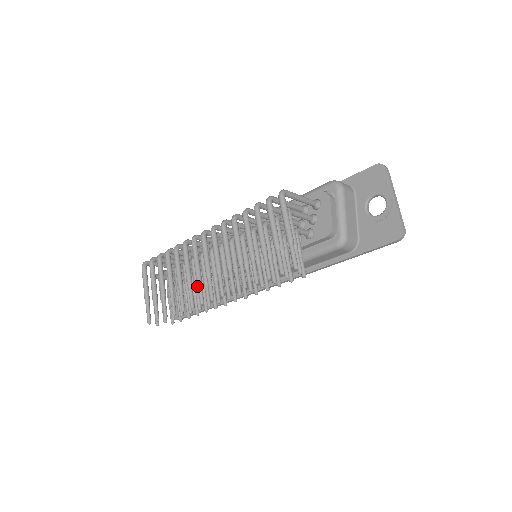
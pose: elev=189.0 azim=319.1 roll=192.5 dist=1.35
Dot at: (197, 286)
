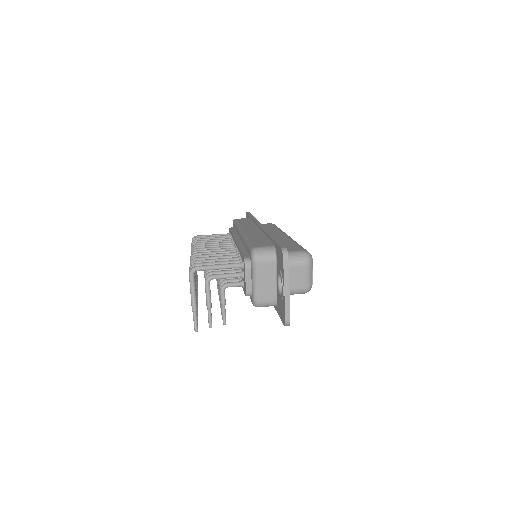
Dot at: occluded
